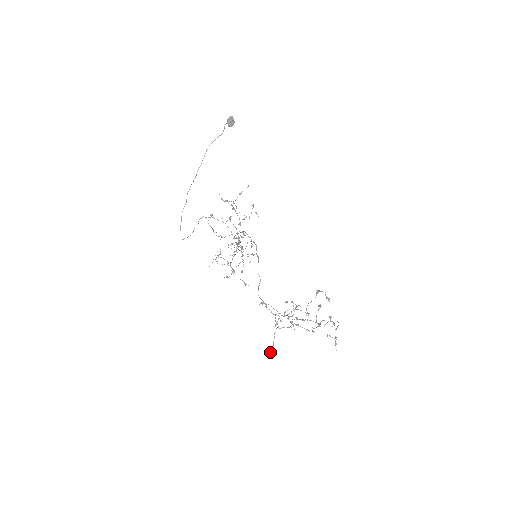
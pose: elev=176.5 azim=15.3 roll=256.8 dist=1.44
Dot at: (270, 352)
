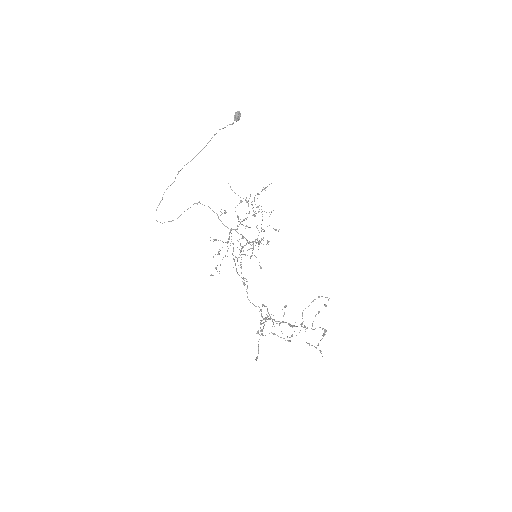
Dot at: (256, 360)
